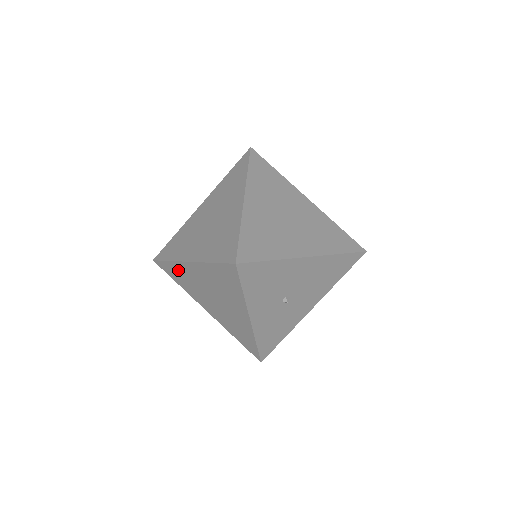
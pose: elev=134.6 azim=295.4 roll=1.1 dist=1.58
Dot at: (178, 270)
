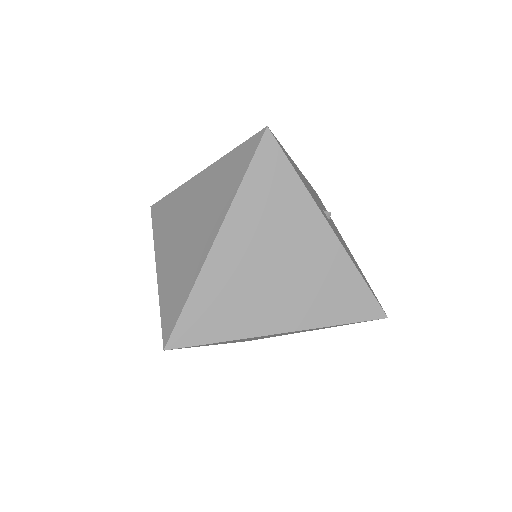
Dot at: (209, 294)
